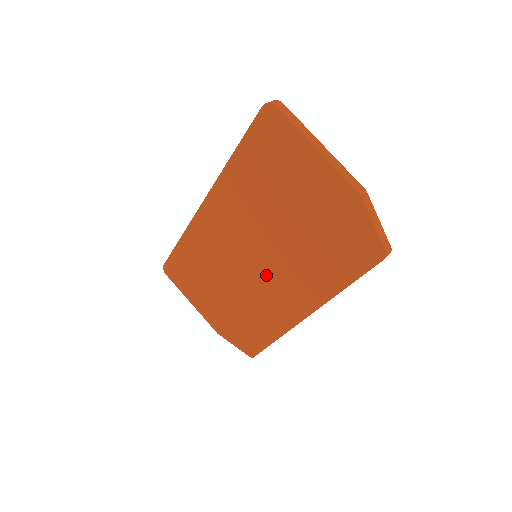
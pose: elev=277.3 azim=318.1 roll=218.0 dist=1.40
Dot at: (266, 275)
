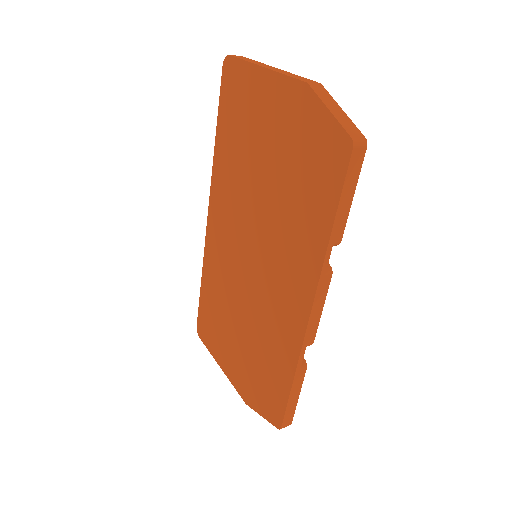
Dot at: (264, 273)
